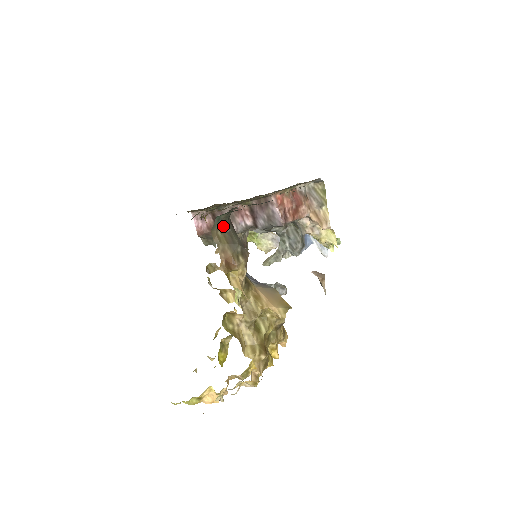
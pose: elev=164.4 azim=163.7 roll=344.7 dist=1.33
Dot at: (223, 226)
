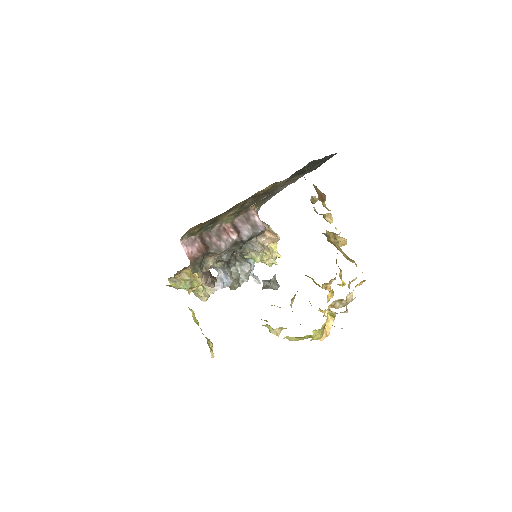
Dot at: occluded
